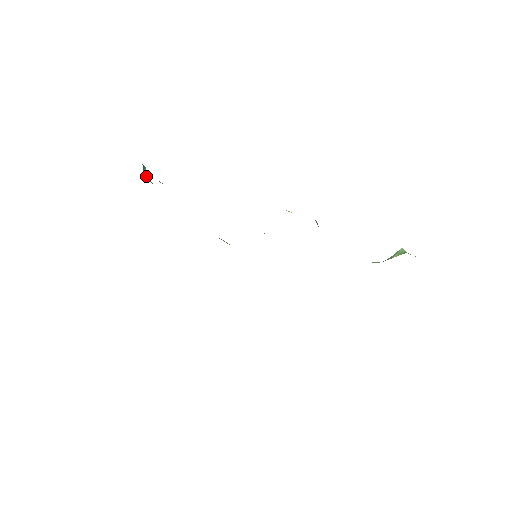
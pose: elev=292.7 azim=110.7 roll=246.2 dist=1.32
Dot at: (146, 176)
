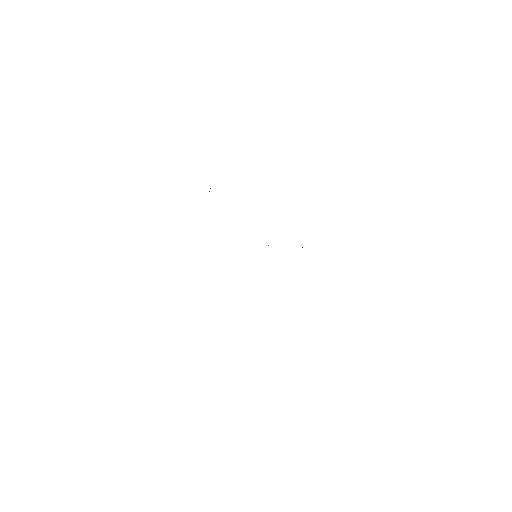
Dot at: occluded
